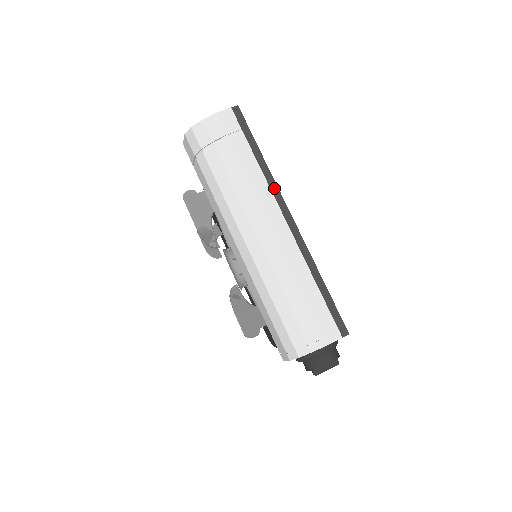
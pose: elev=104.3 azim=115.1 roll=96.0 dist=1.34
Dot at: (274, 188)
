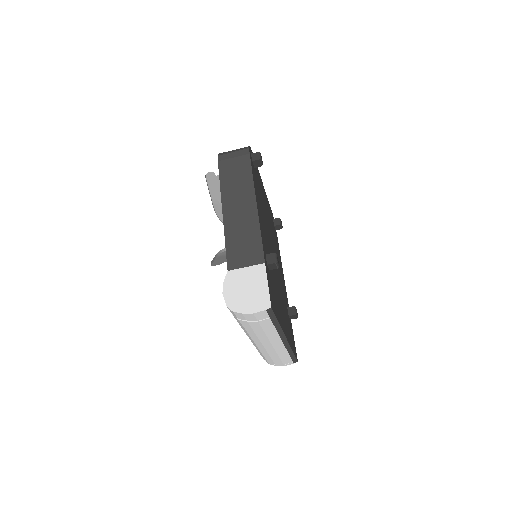
Dot at: (281, 333)
